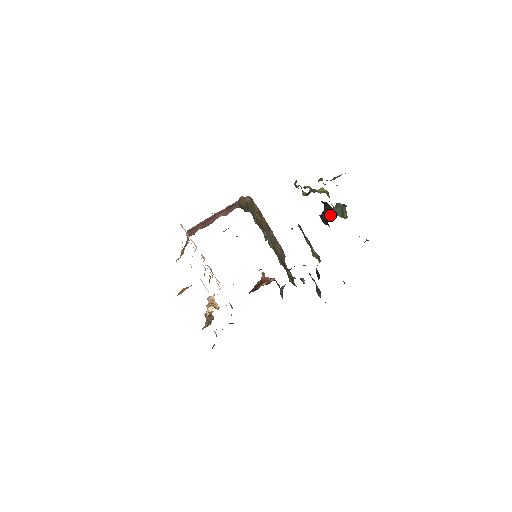
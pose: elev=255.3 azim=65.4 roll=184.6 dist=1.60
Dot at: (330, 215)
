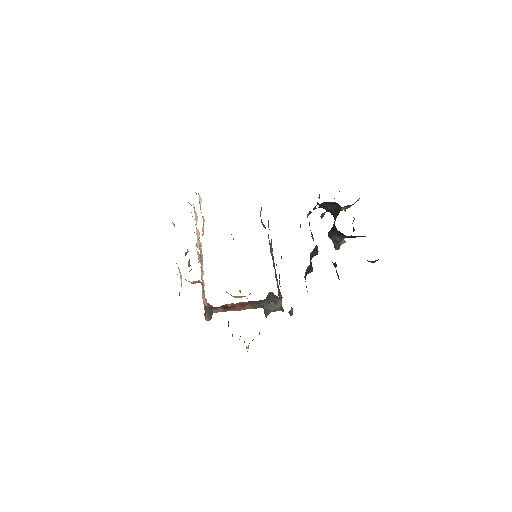
Dot at: (338, 214)
